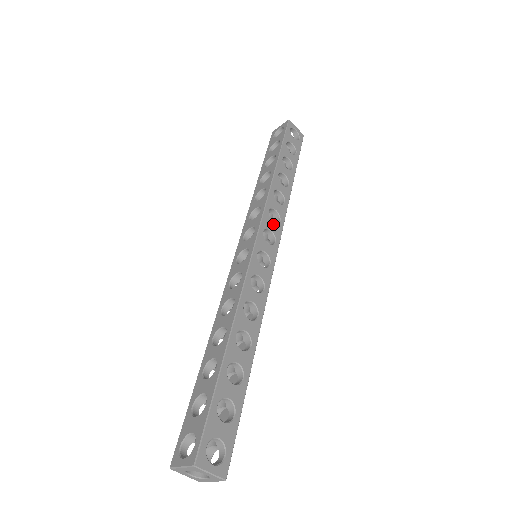
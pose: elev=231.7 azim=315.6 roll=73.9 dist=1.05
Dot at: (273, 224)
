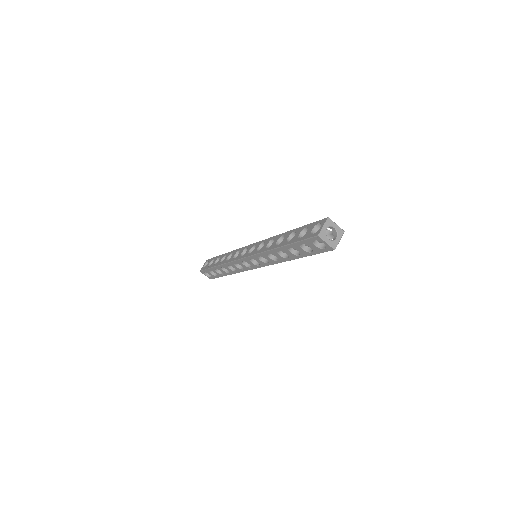
Dot at: occluded
